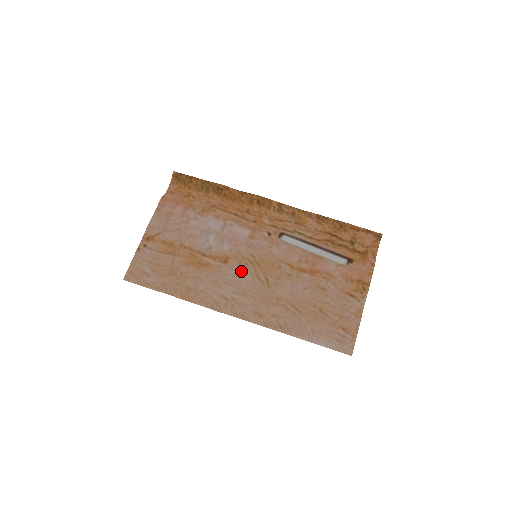
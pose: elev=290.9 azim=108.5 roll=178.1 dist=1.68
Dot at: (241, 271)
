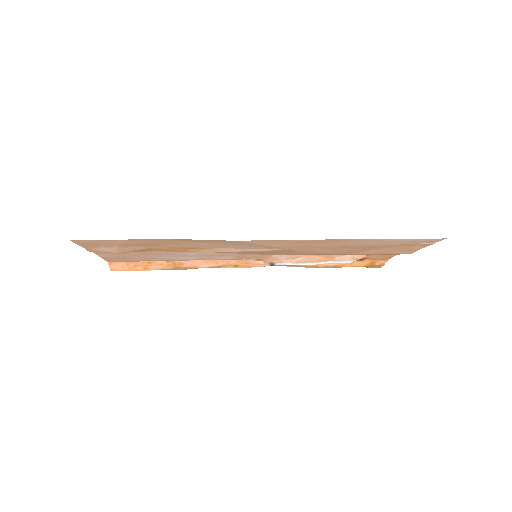
Dot at: (246, 251)
